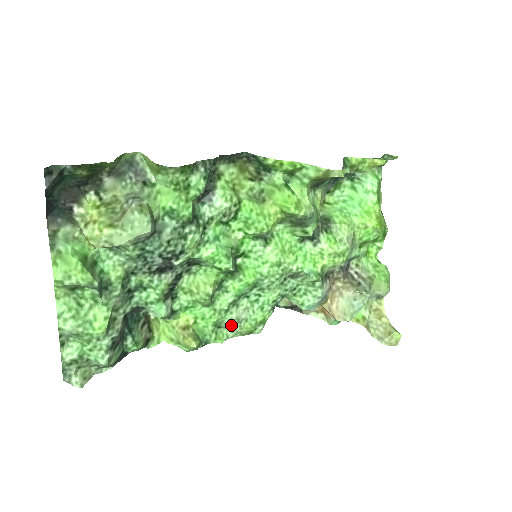
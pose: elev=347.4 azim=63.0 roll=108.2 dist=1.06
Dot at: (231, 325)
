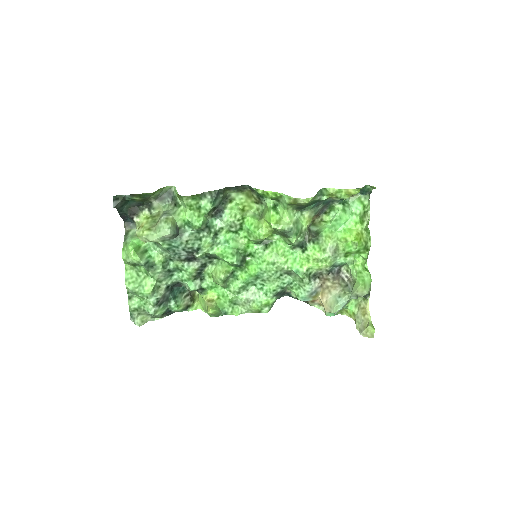
Dot at: (243, 304)
